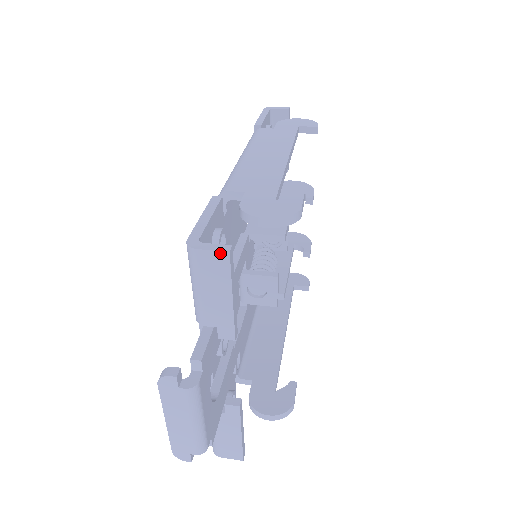
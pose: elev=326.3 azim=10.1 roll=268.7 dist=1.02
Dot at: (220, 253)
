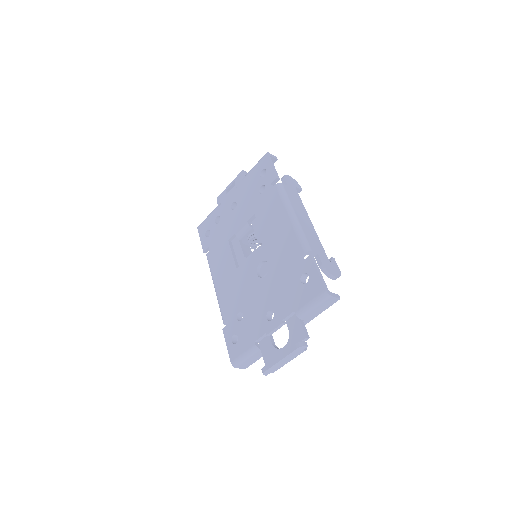
Dot at: (337, 299)
